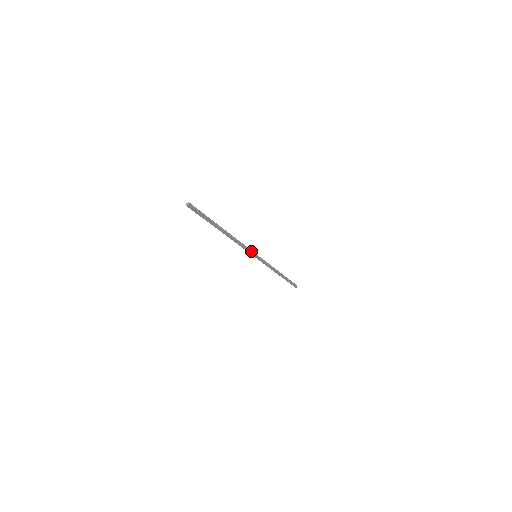
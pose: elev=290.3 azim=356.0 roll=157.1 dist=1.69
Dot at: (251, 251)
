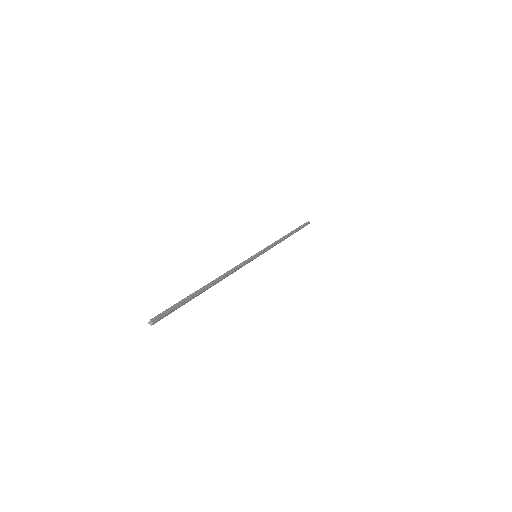
Dot at: (248, 260)
